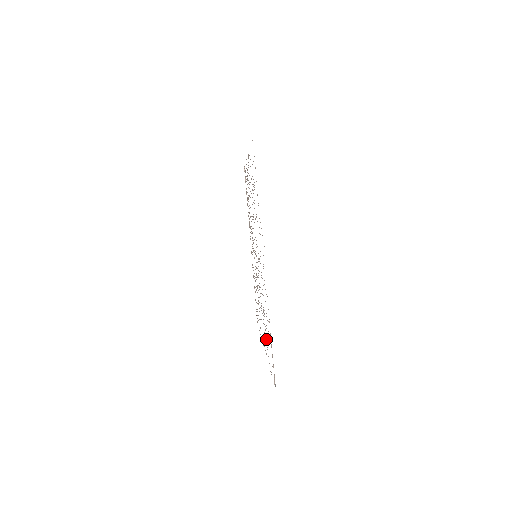
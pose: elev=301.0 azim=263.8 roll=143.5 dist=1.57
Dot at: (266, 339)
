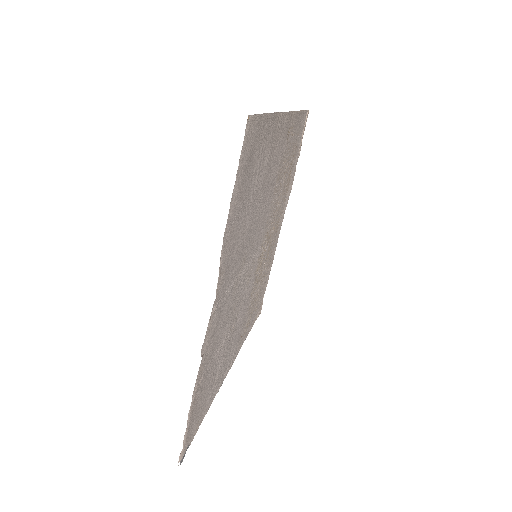
Dot at: (217, 376)
